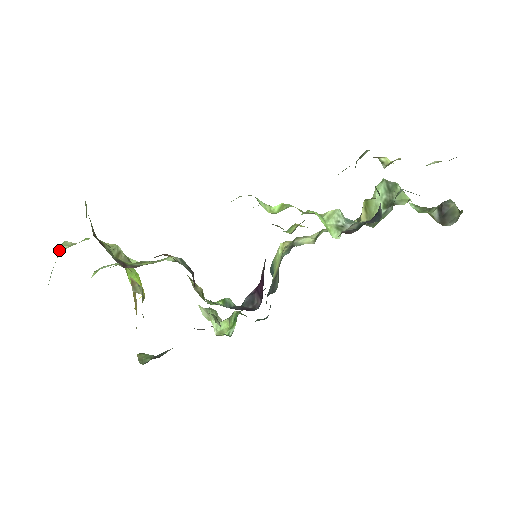
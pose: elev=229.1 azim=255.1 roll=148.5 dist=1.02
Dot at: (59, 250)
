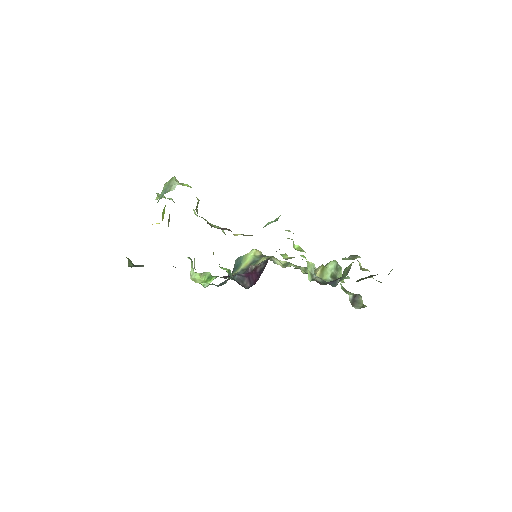
Dot at: (172, 182)
